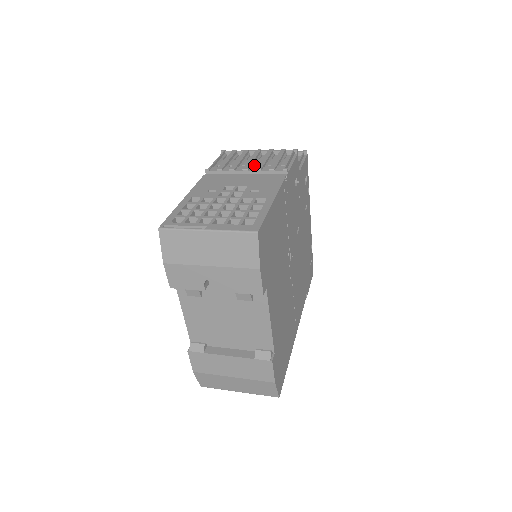
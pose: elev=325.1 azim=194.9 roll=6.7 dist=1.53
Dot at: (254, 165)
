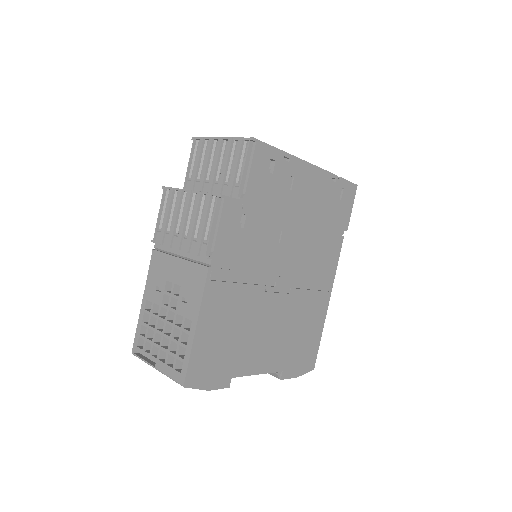
Dot at: (188, 228)
